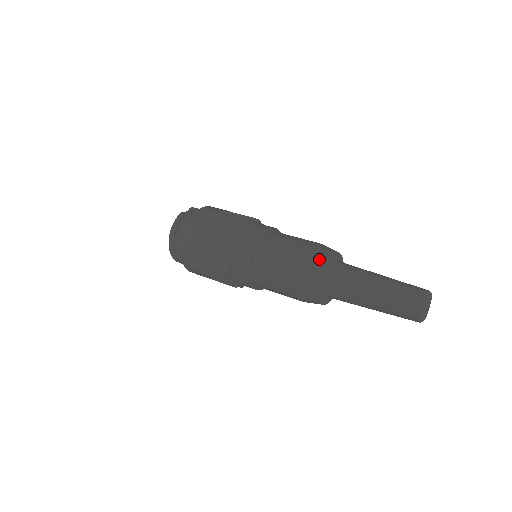
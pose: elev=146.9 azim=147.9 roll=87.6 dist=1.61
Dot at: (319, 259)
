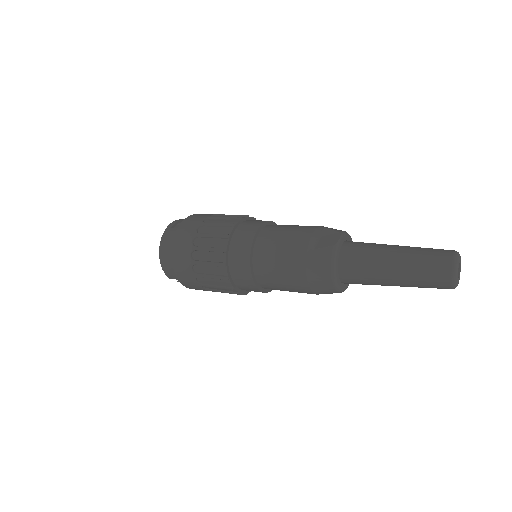
Dot at: (333, 229)
